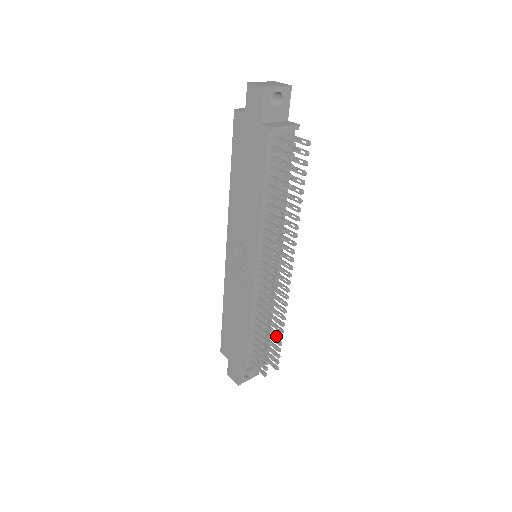
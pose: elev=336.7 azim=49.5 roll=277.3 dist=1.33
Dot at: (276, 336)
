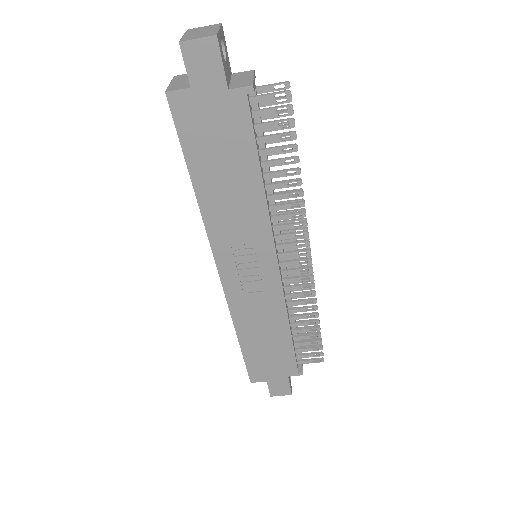
Dot at: occluded
